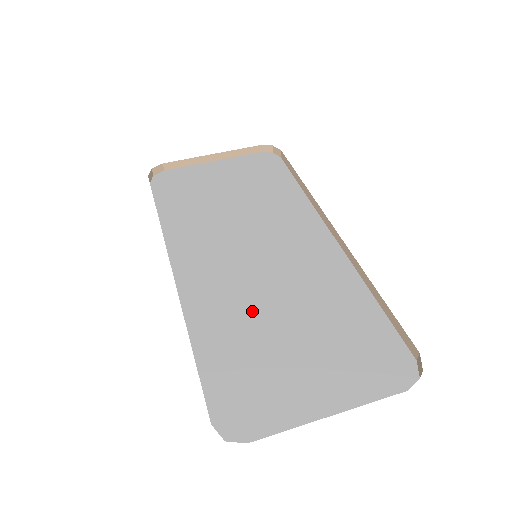
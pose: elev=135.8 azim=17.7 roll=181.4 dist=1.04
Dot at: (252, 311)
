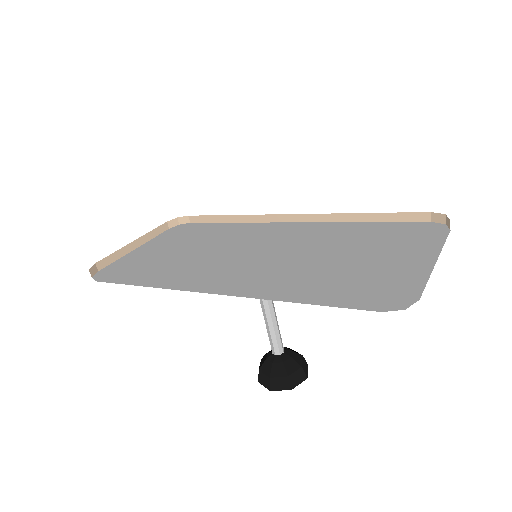
Dot at: (304, 267)
